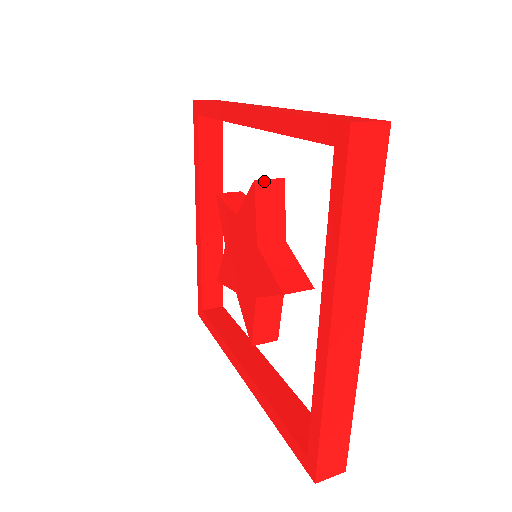
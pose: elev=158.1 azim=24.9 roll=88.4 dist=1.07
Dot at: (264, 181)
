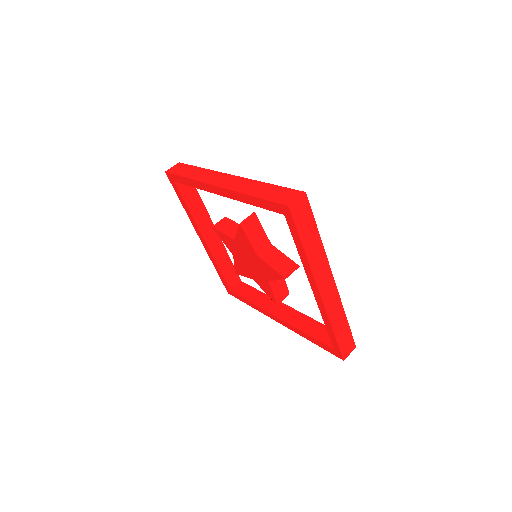
Dot at: (245, 220)
